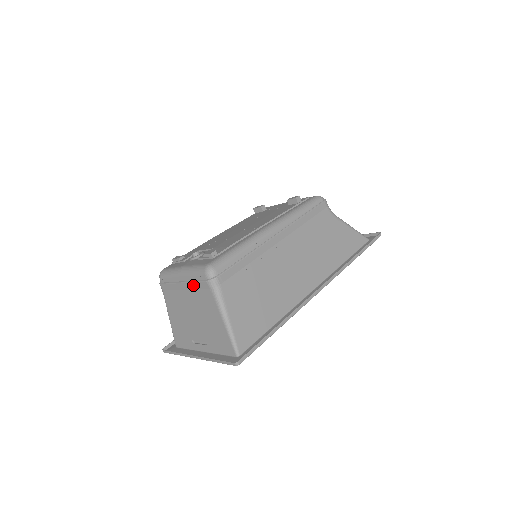
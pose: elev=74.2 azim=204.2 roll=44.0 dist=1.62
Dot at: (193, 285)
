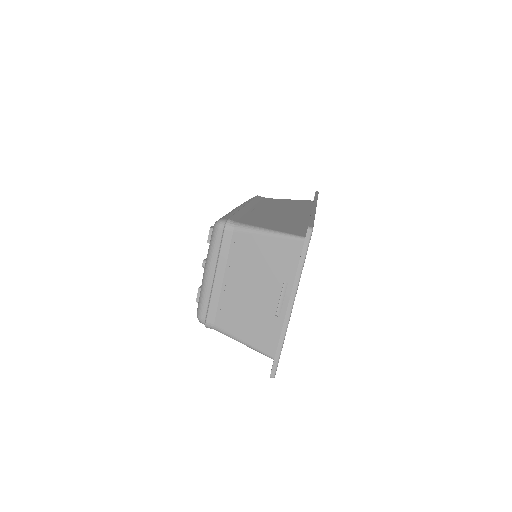
Dot at: (222, 258)
